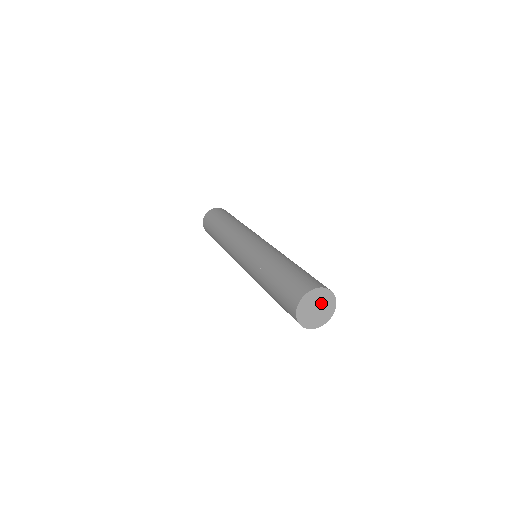
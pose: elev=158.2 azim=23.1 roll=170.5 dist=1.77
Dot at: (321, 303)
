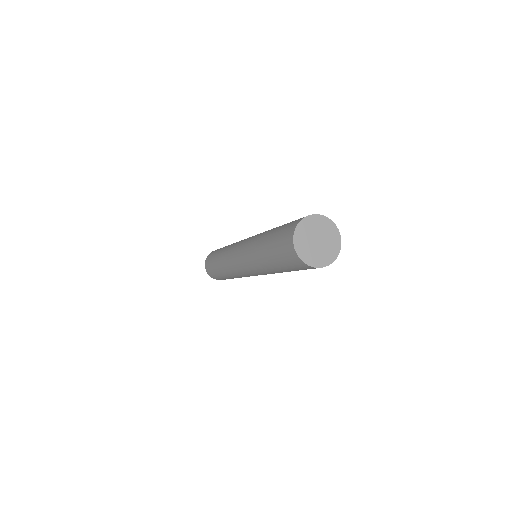
Dot at: (325, 238)
